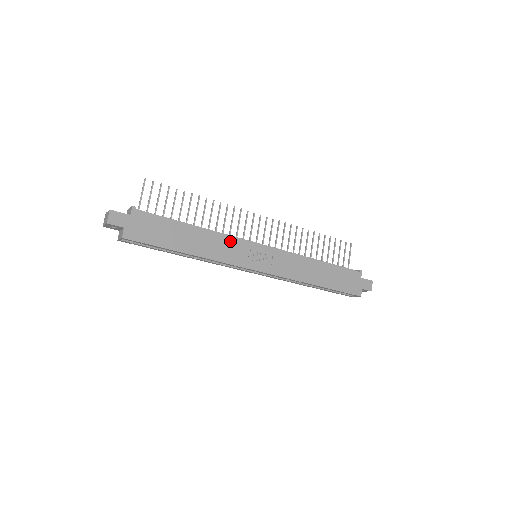
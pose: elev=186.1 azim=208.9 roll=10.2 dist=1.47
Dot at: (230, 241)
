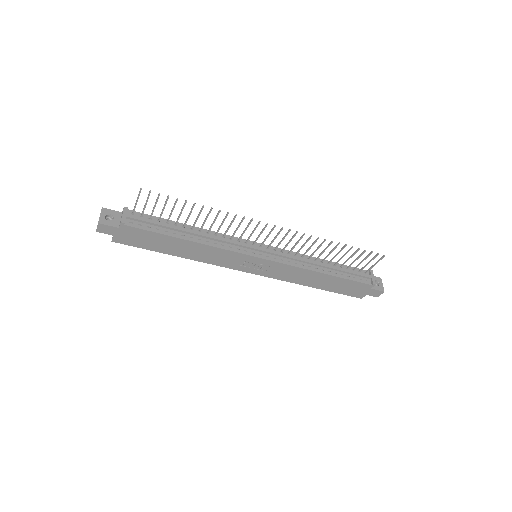
Dot at: (224, 252)
